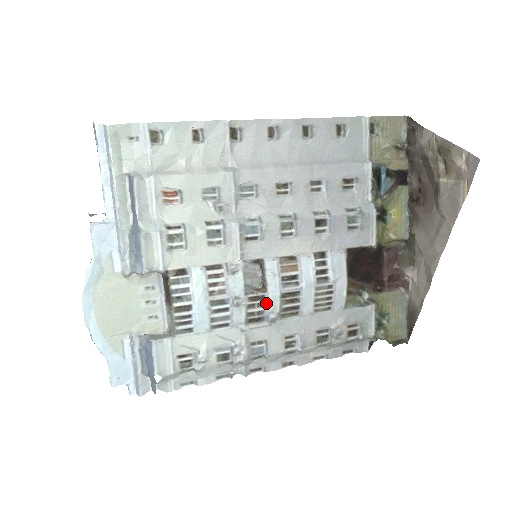
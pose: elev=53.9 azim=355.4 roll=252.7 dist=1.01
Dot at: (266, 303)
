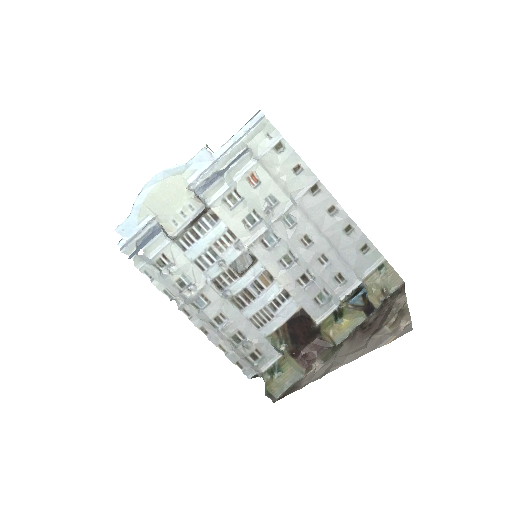
Dot at: (233, 283)
